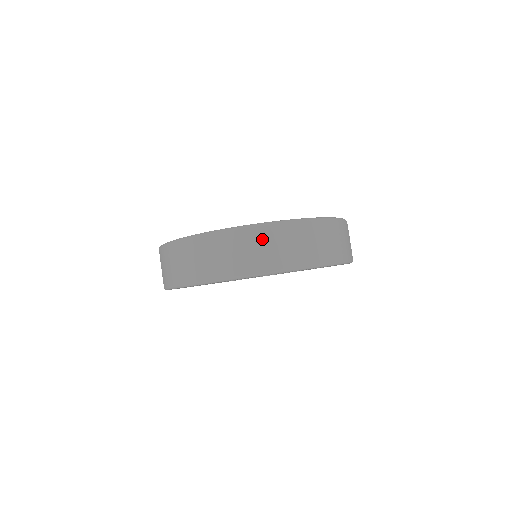
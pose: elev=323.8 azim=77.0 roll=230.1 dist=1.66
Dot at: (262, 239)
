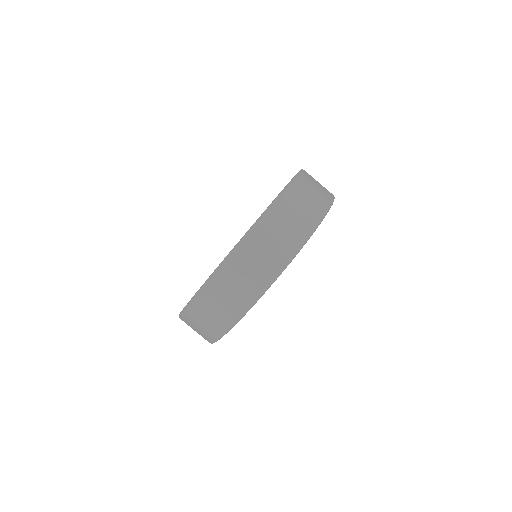
Dot at: (285, 212)
